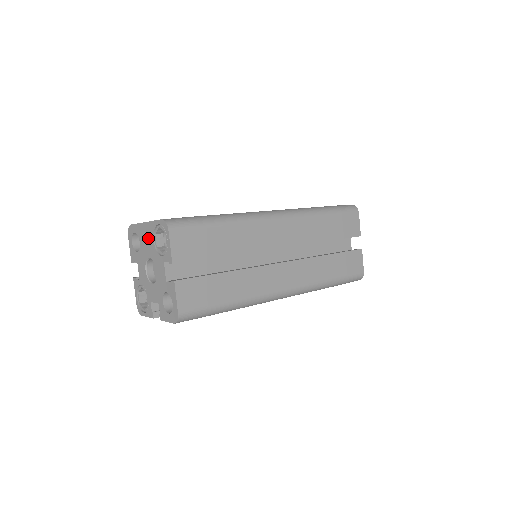
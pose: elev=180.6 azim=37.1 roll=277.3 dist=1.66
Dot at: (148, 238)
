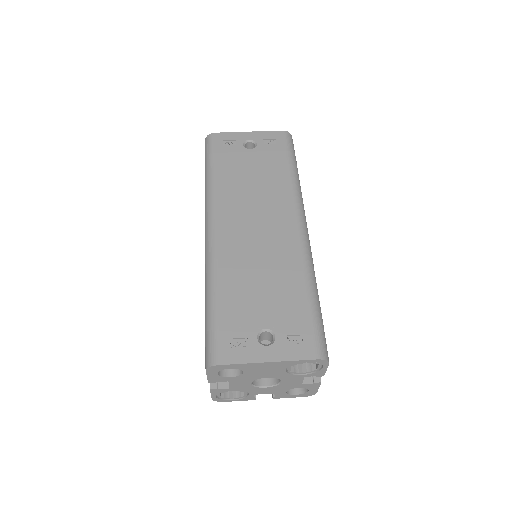
Dot at: (272, 370)
